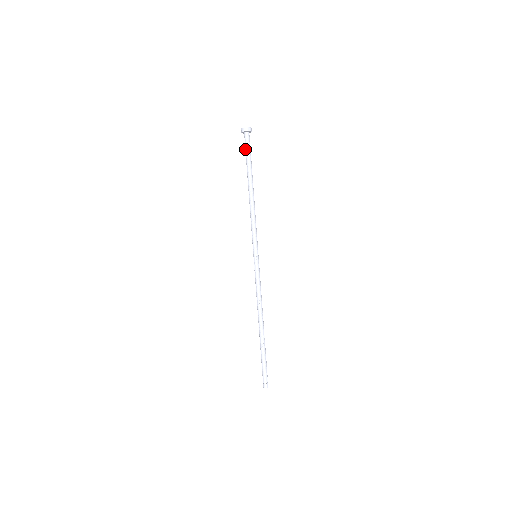
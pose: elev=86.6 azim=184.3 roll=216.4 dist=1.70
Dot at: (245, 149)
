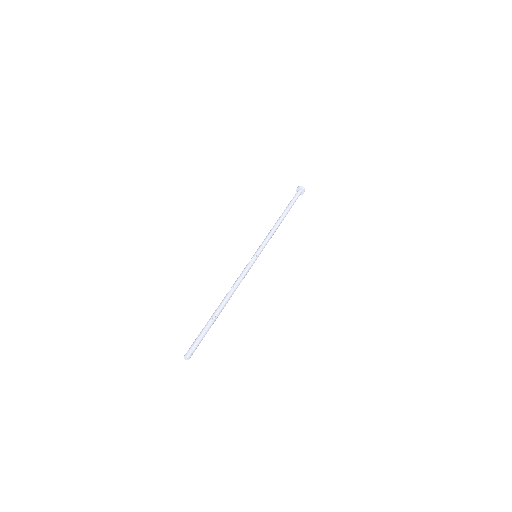
Dot at: (293, 197)
